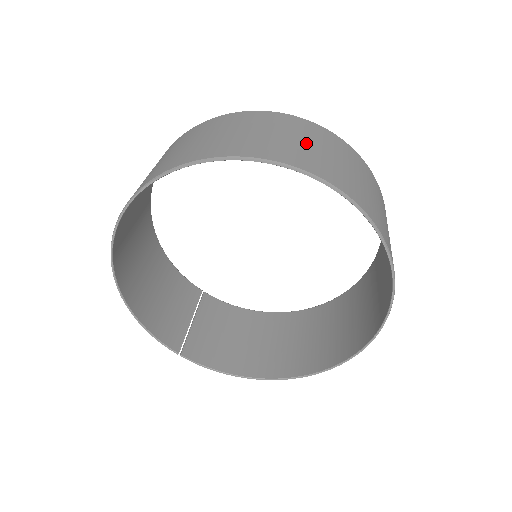
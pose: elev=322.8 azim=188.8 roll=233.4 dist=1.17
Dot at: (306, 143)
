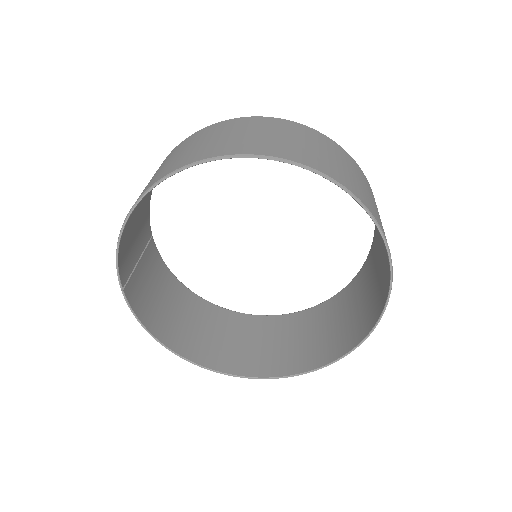
Dot at: occluded
